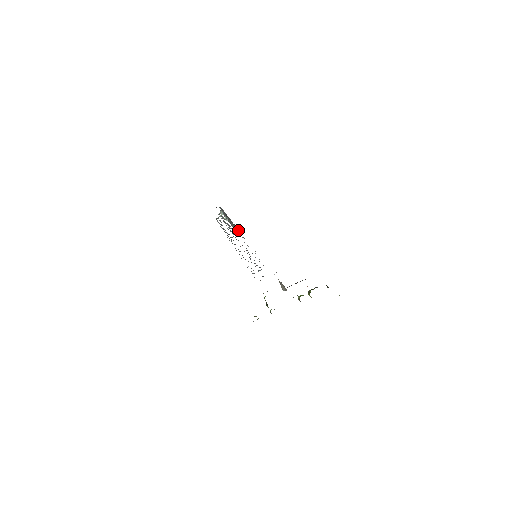
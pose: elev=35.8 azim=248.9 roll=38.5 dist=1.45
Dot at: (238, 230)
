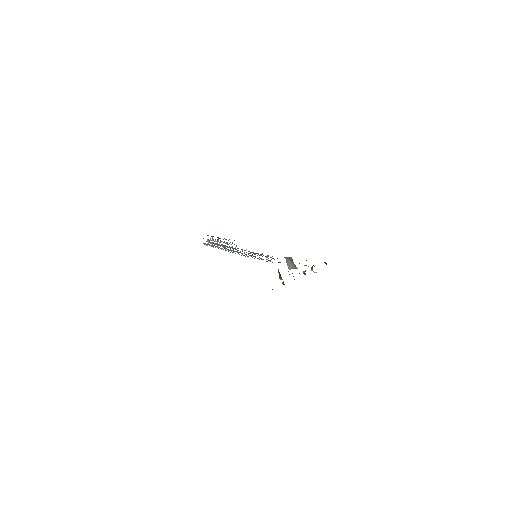
Dot at: occluded
